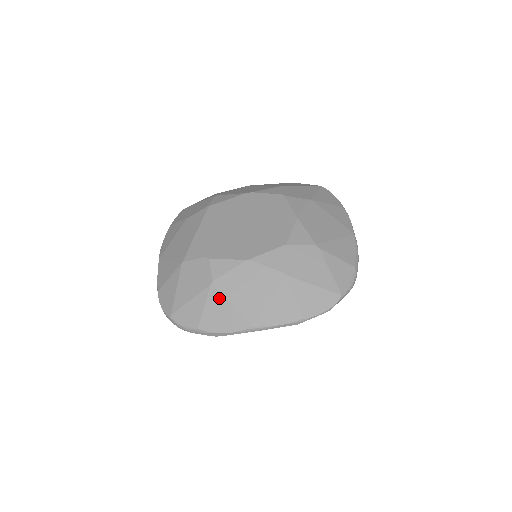
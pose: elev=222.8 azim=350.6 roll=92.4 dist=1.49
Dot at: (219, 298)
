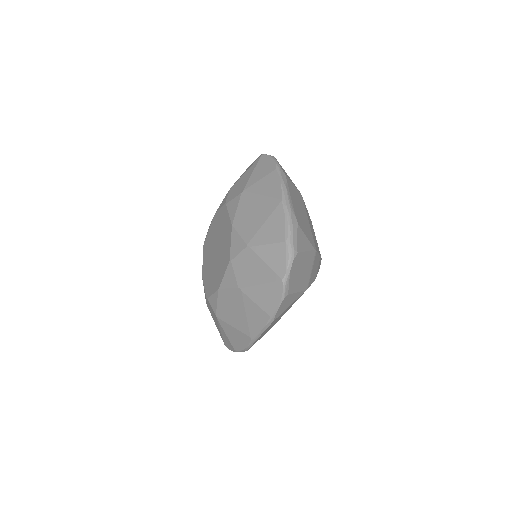
Dot at: (226, 326)
